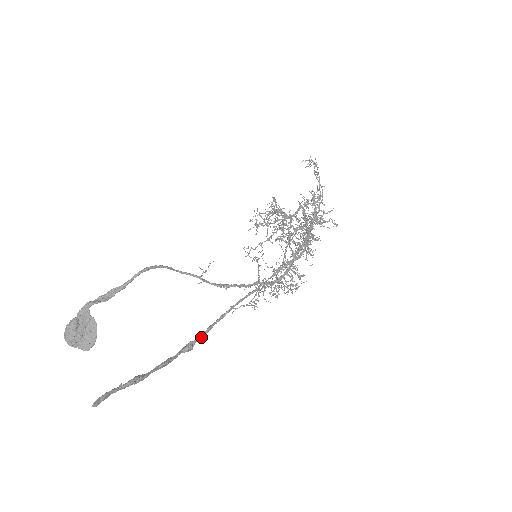
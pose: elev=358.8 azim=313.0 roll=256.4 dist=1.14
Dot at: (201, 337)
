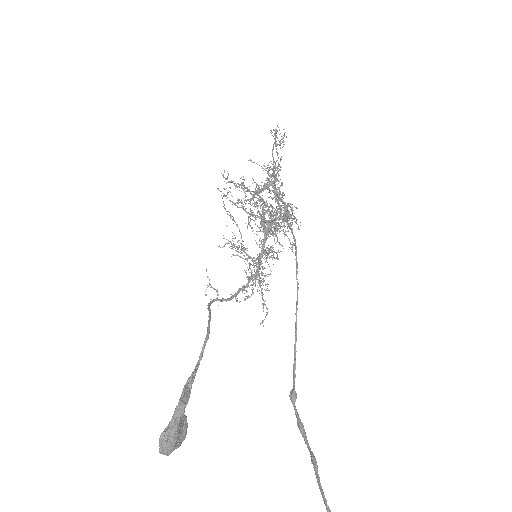
Dot at: occluded
